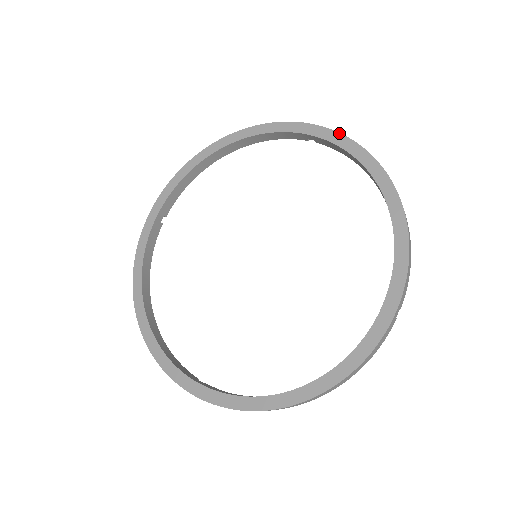
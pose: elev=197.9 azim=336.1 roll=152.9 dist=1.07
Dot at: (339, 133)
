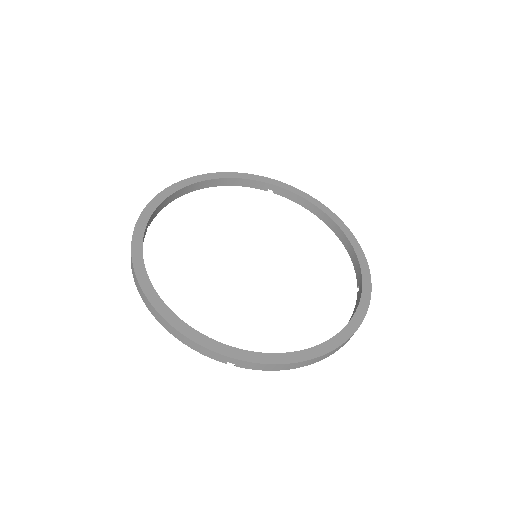
Dot at: (294, 187)
